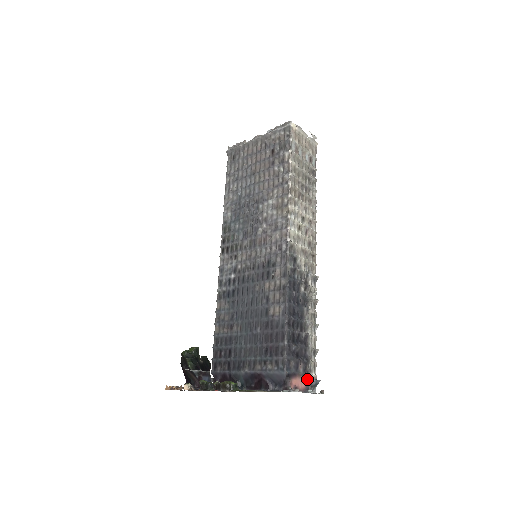
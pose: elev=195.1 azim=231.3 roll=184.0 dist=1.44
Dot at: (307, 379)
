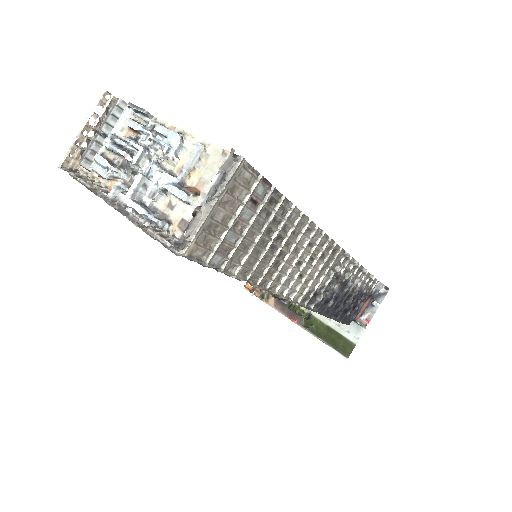
Dot at: (370, 296)
